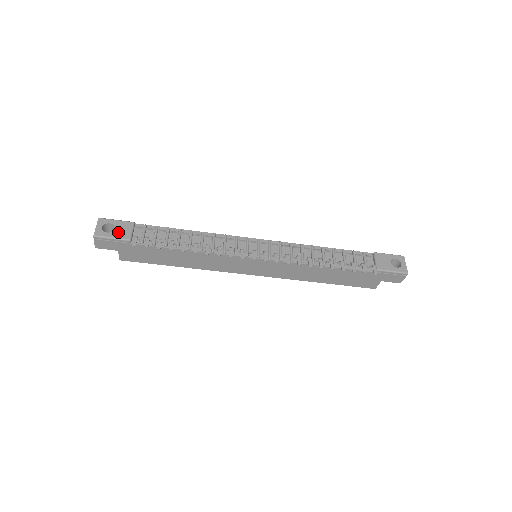
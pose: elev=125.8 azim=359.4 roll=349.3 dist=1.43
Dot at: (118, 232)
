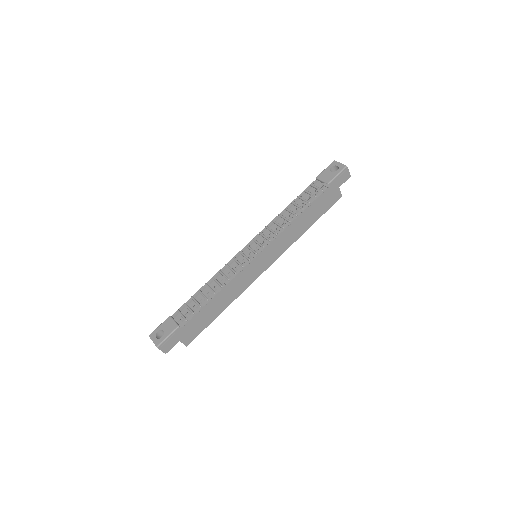
Dot at: (167, 330)
